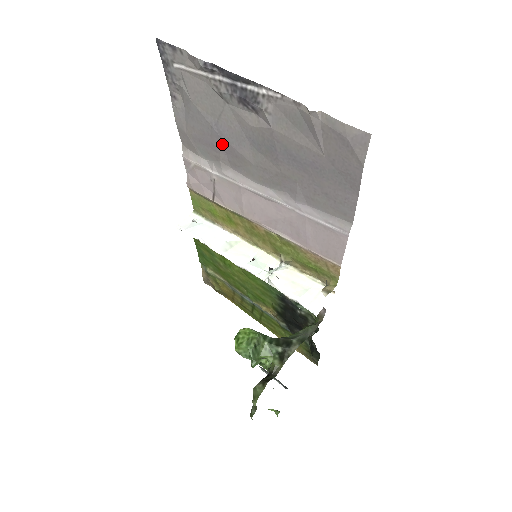
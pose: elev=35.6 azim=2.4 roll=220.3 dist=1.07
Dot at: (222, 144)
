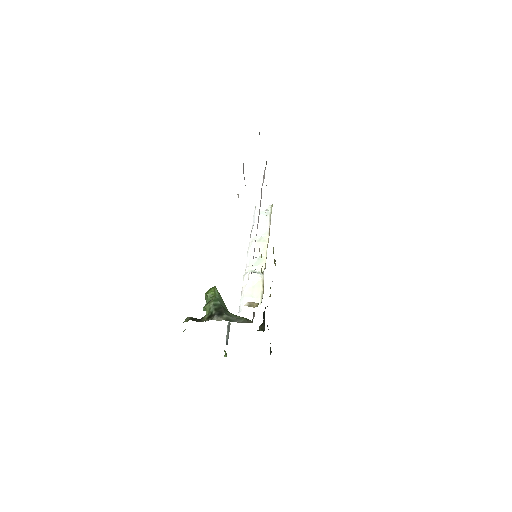
Dot at: occluded
